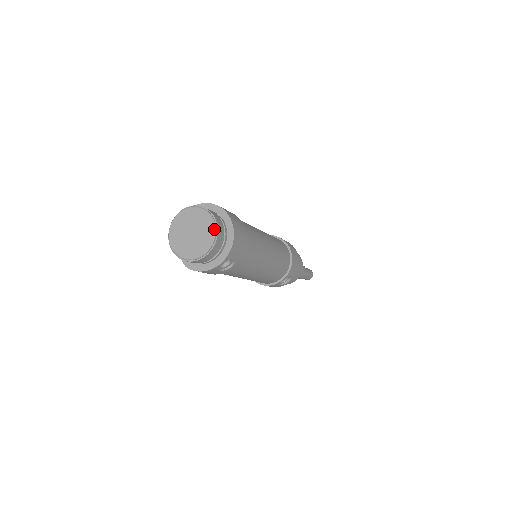
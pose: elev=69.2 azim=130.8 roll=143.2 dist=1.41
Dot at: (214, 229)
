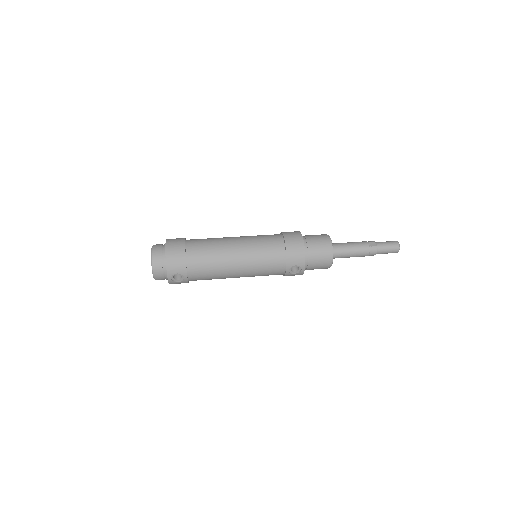
Dot at: (151, 260)
